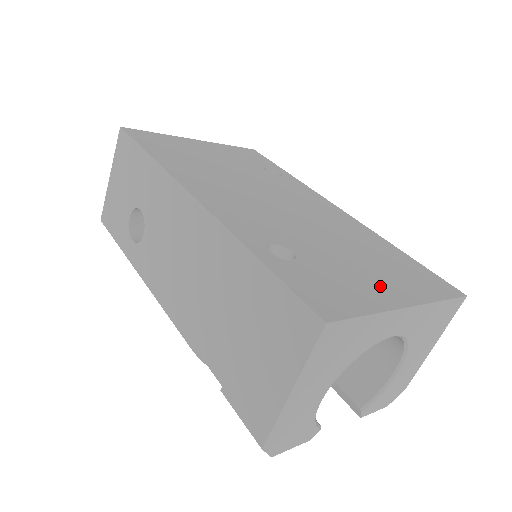
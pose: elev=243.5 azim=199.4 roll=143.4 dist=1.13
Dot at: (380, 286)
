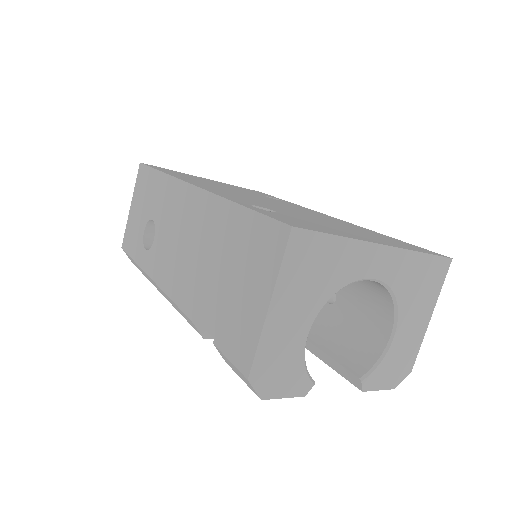
Dot at: (357, 235)
